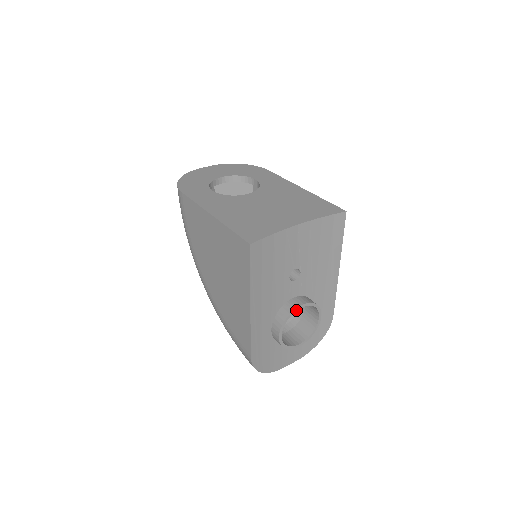
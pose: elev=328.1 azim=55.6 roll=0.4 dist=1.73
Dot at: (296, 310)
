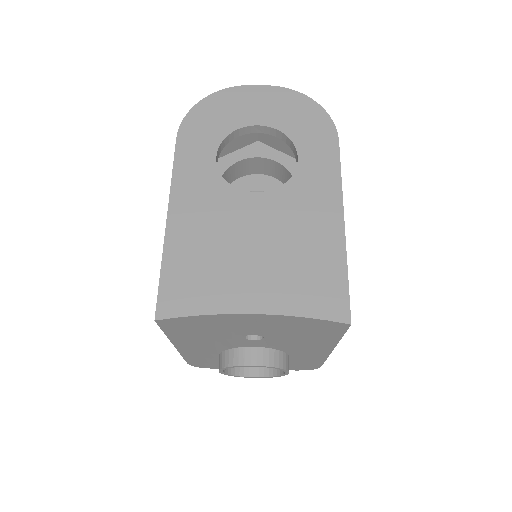
Dot at: (243, 366)
